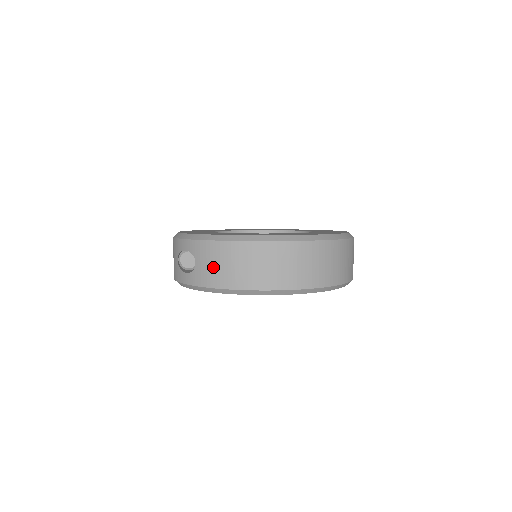
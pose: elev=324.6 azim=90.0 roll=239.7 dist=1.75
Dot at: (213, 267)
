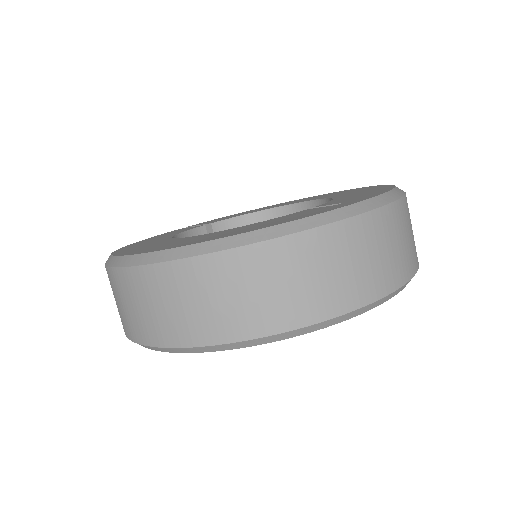
Dot at: occluded
